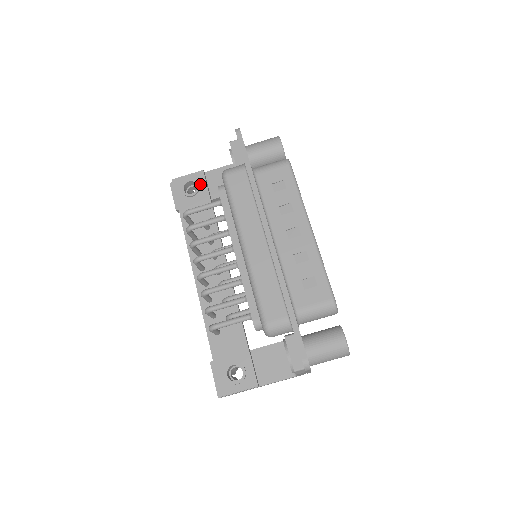
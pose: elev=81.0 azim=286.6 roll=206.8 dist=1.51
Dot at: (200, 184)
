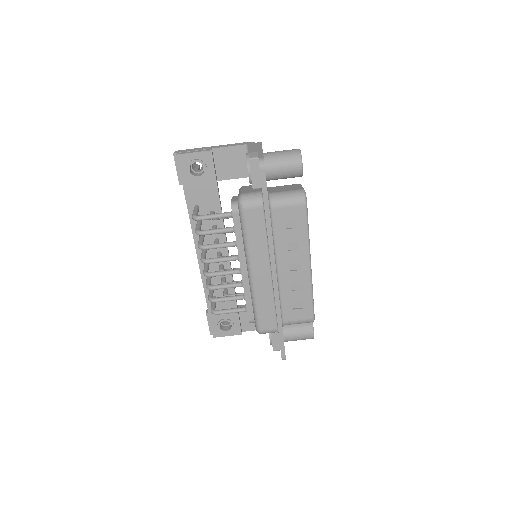
Dot at: (207, 166)
